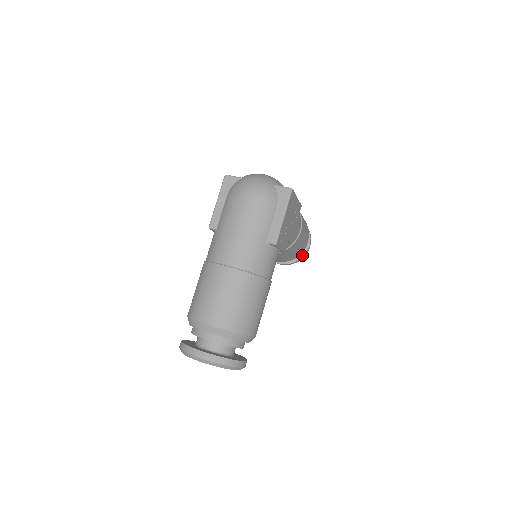
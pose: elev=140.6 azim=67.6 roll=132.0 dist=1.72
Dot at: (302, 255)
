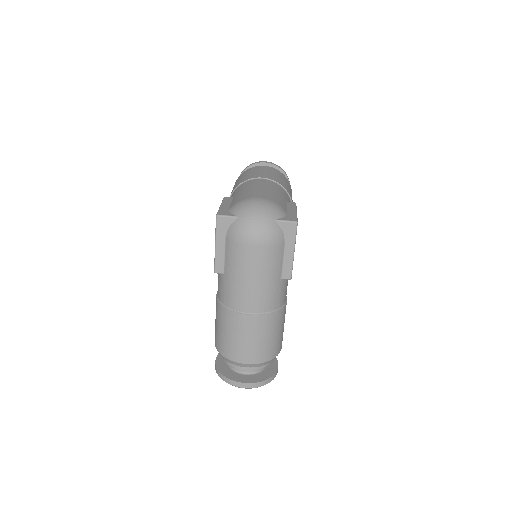
Dot at: occluded
